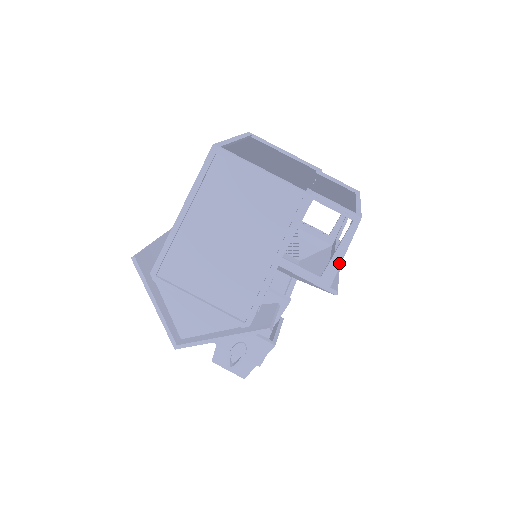
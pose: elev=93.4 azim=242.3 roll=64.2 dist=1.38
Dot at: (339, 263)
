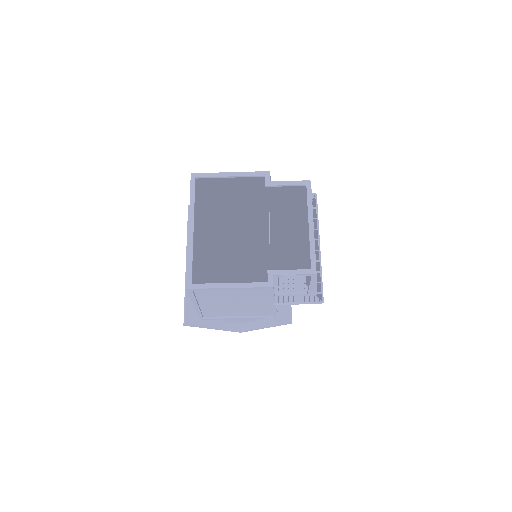
Dot at: (315, 289)
